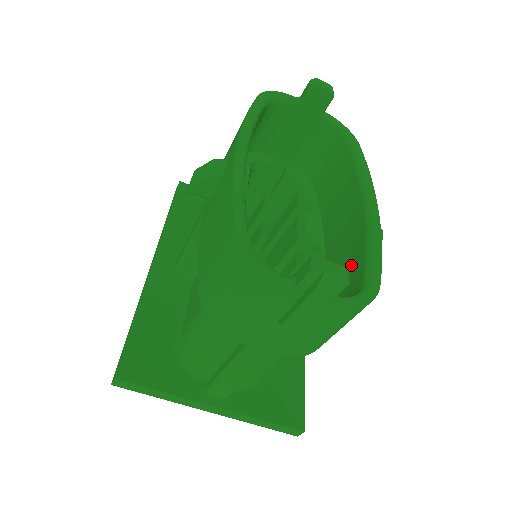
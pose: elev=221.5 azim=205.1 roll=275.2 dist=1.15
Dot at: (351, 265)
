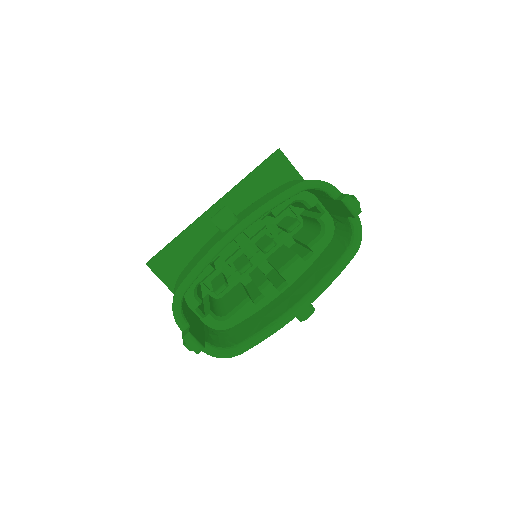
Dot at: (258, 325)
